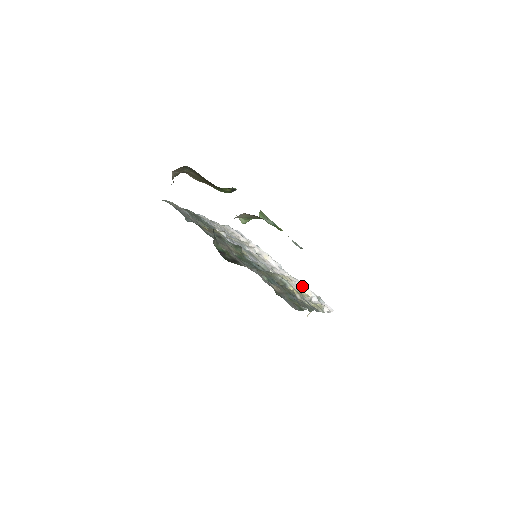
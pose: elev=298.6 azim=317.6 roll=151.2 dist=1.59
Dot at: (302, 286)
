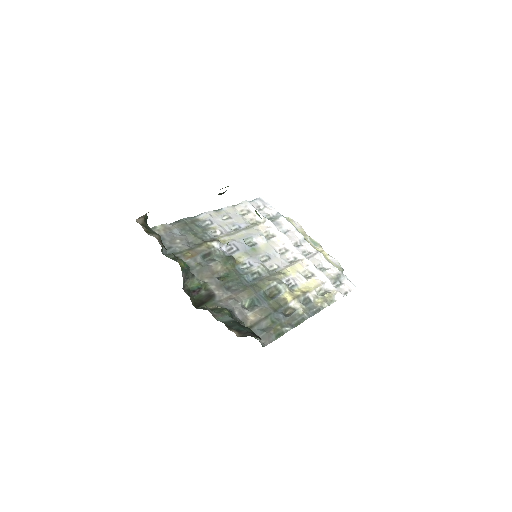
Dot at: (316, 270)
